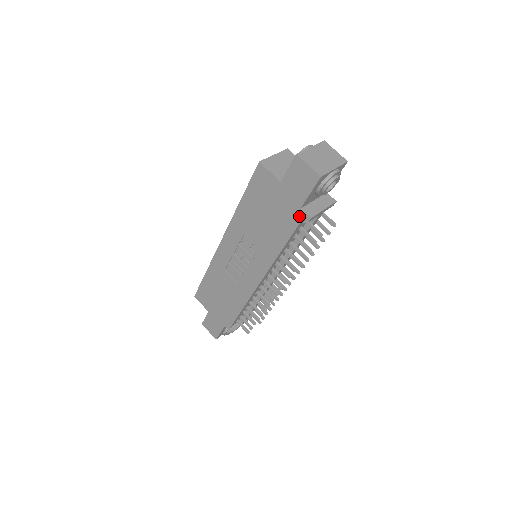
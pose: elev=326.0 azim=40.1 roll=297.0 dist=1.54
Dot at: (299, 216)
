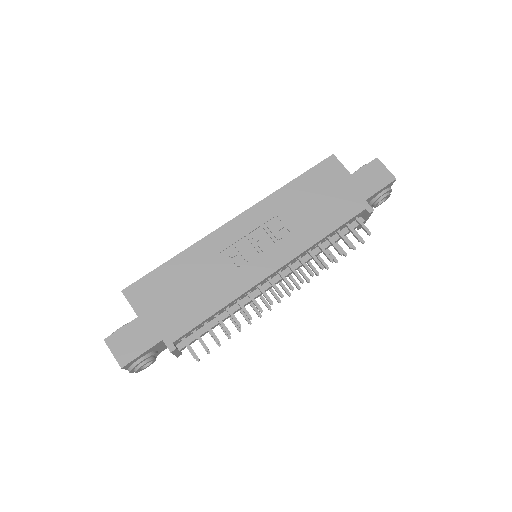
Dot at: (362, 206)
